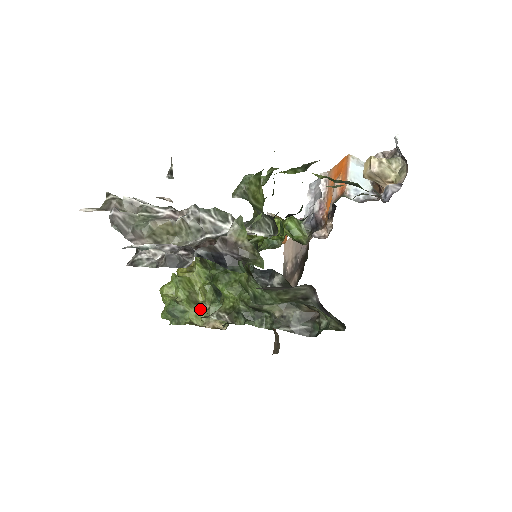
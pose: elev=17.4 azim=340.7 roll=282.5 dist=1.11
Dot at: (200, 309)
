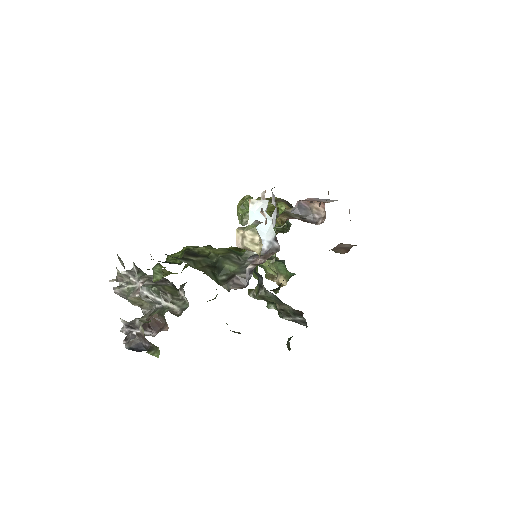
Dot at: (273, 263)
